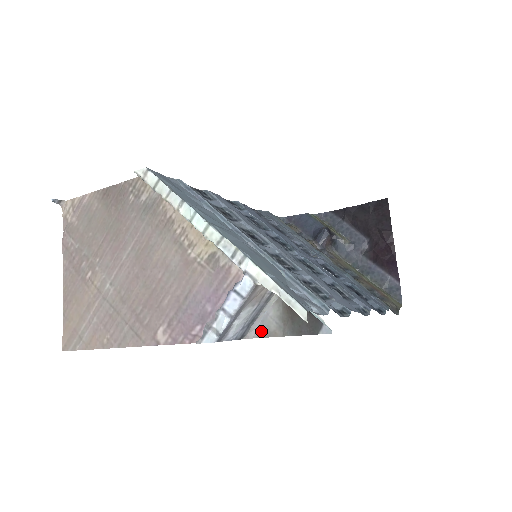
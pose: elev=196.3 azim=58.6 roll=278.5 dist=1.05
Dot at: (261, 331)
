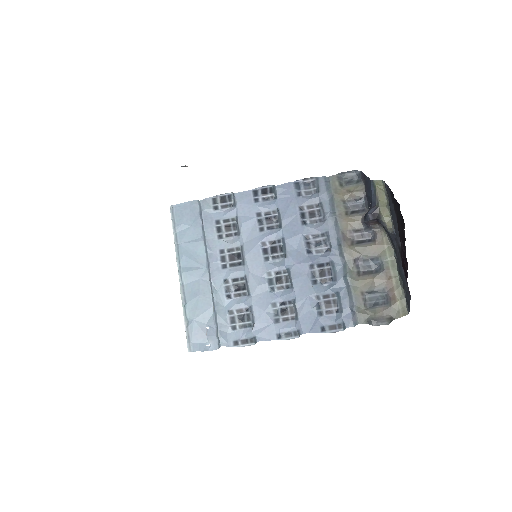
Dot at: occluded
